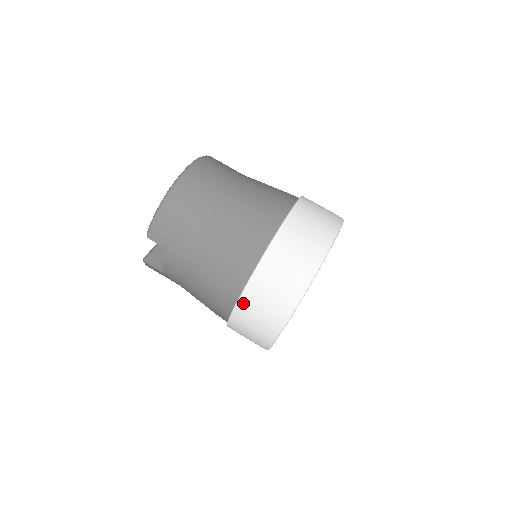
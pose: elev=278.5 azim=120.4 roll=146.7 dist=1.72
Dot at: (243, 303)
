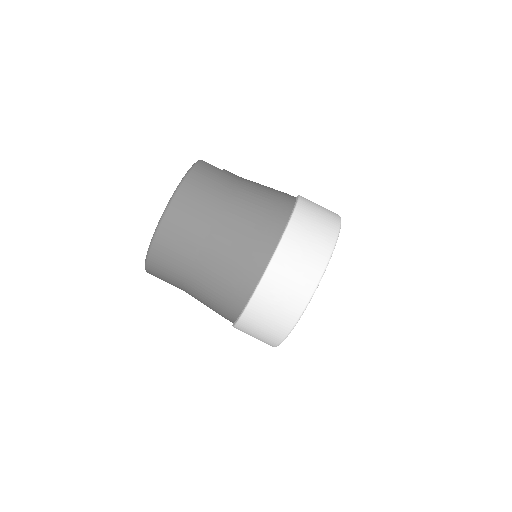
Dot at: occluded
